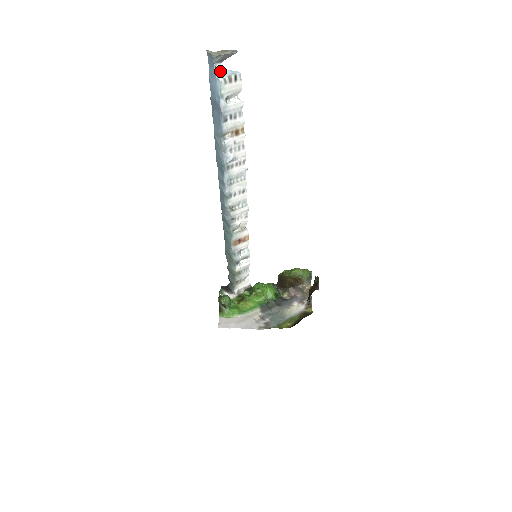
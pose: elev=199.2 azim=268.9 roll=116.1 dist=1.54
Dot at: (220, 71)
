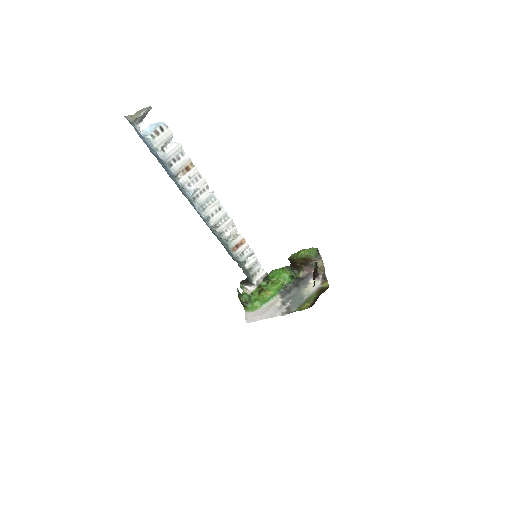
Dot at: (145, 129)
